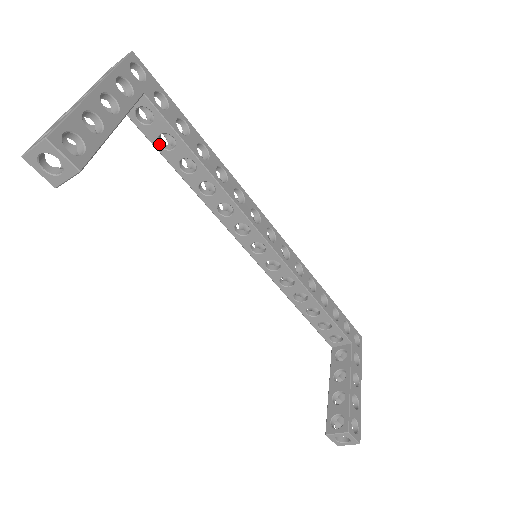
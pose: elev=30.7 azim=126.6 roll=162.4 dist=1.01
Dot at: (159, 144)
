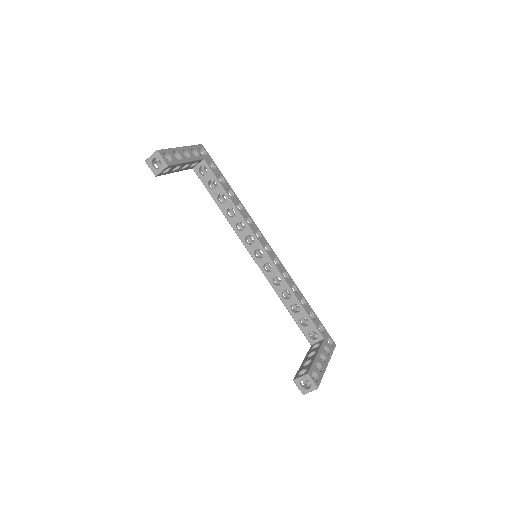
Dot at: (208, 186)
